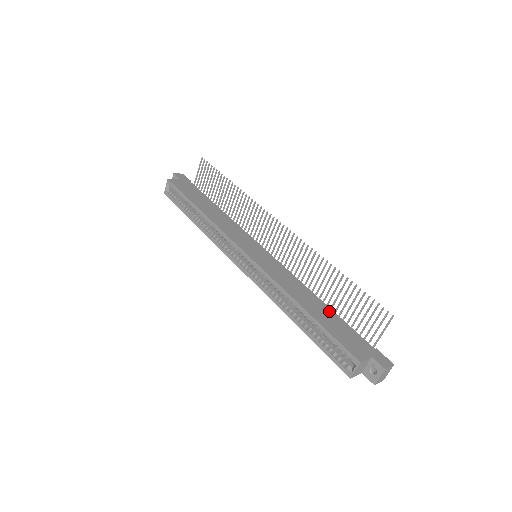
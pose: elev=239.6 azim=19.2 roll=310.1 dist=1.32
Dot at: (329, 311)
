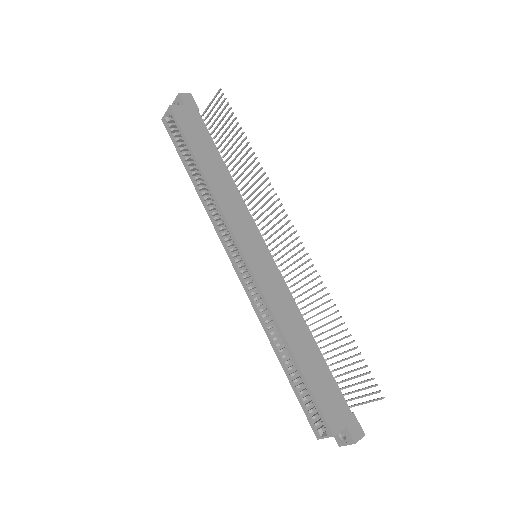
Dot at: (318, 356)
